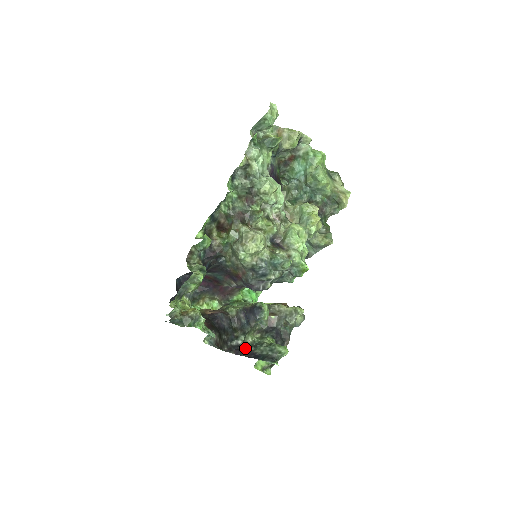
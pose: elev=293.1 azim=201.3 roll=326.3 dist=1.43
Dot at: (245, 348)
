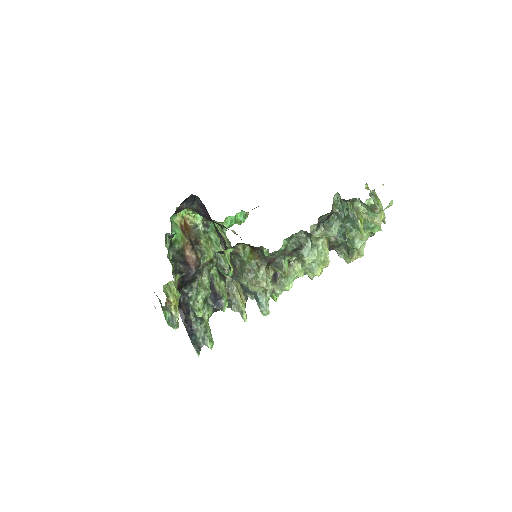
Dot at: (189, 315)
